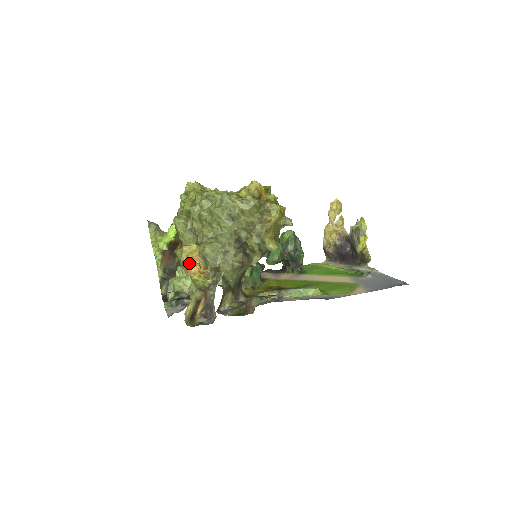
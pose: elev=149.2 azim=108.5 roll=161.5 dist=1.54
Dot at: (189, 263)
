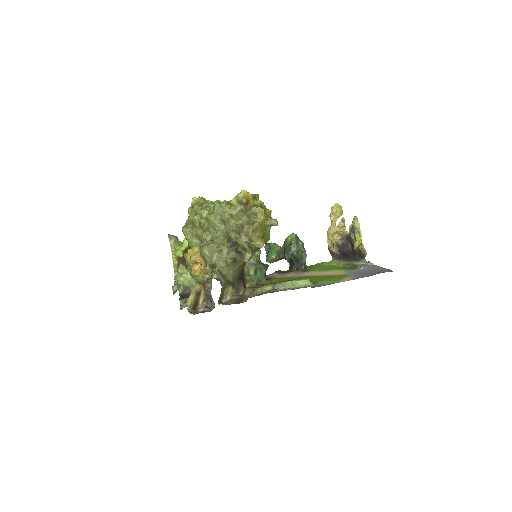
Dot at: (192, 263)
